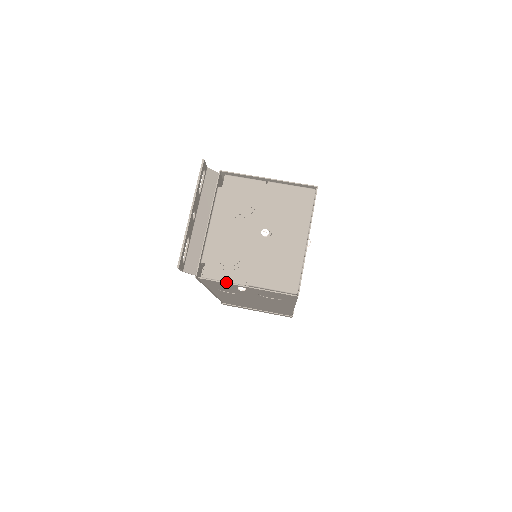
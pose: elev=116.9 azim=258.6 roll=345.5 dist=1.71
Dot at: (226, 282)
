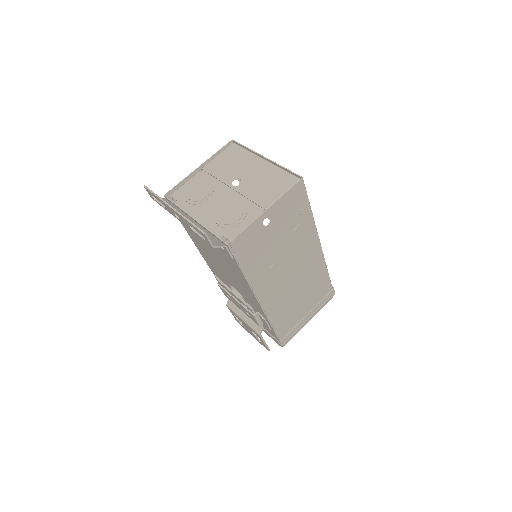
Dot at: (250, 223)
